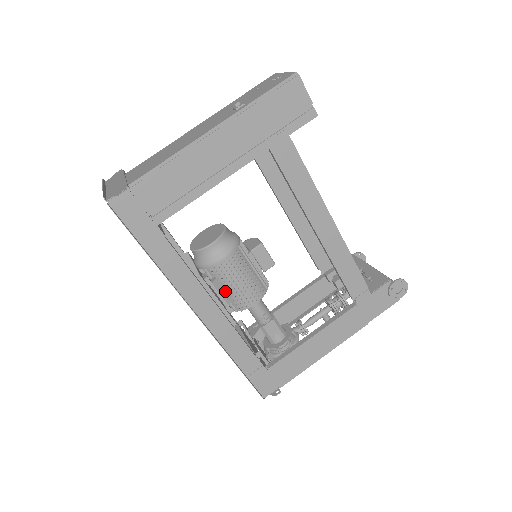
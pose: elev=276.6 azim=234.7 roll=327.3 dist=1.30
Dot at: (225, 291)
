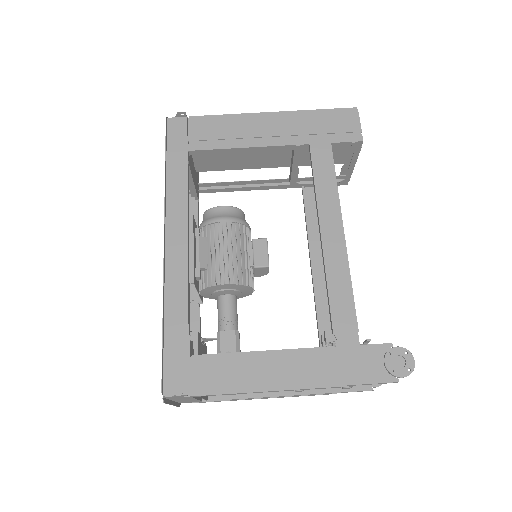
Dot at: (206, 255)
